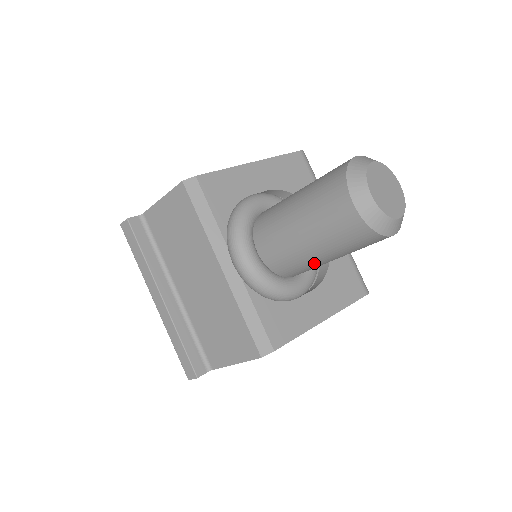
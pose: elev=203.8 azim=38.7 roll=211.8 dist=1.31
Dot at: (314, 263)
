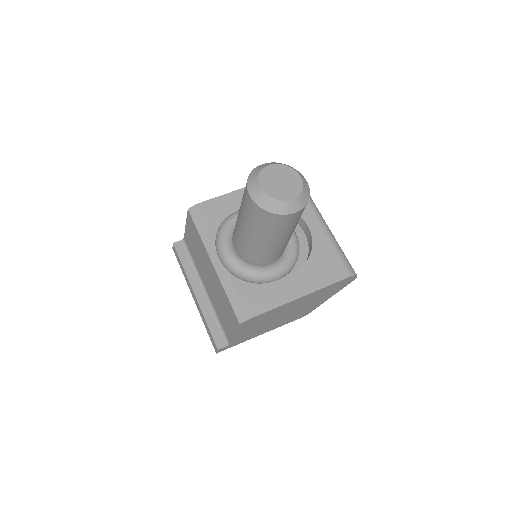
Dot at: (263, 248)
